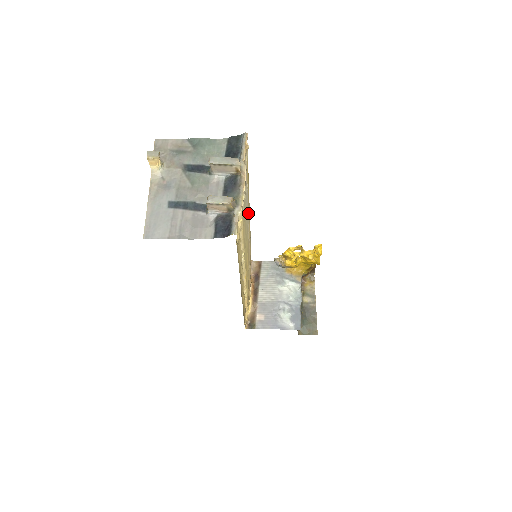
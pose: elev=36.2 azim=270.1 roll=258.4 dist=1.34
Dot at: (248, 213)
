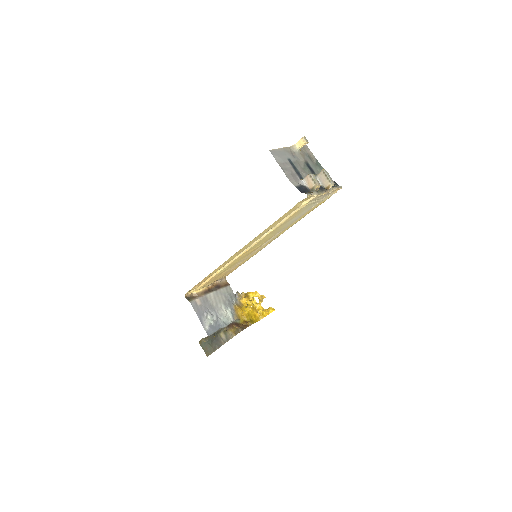
Dot at: occluded
